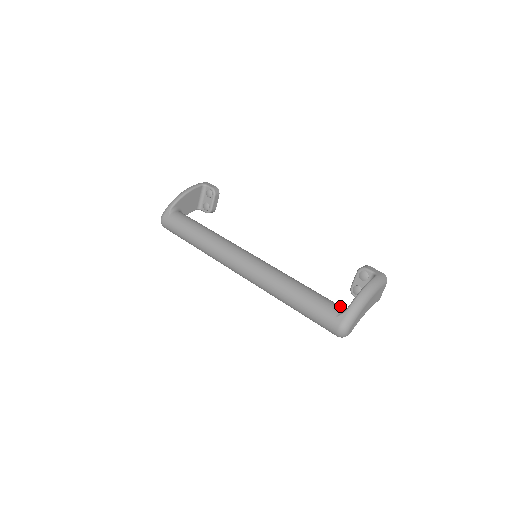
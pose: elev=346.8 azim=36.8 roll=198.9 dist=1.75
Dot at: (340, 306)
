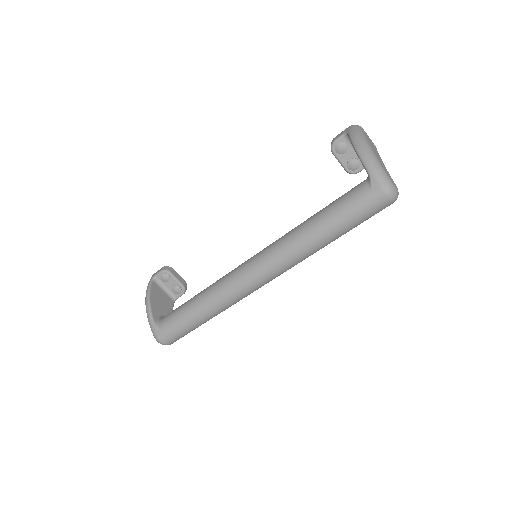
Dot at: (360, 183)
